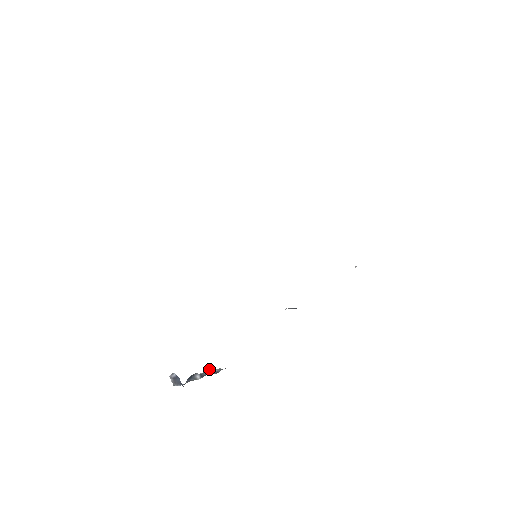
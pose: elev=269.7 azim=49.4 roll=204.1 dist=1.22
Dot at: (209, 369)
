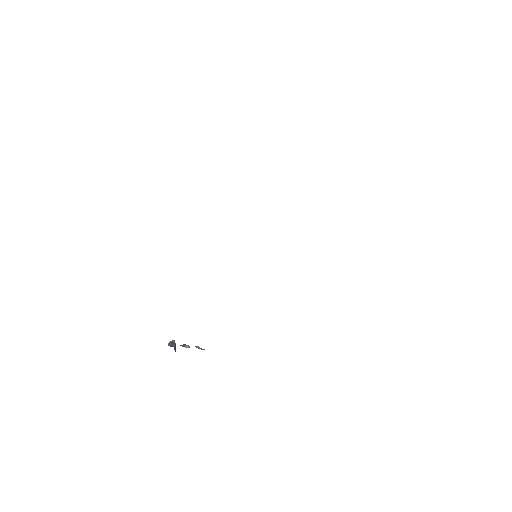
Dot at: occluded
